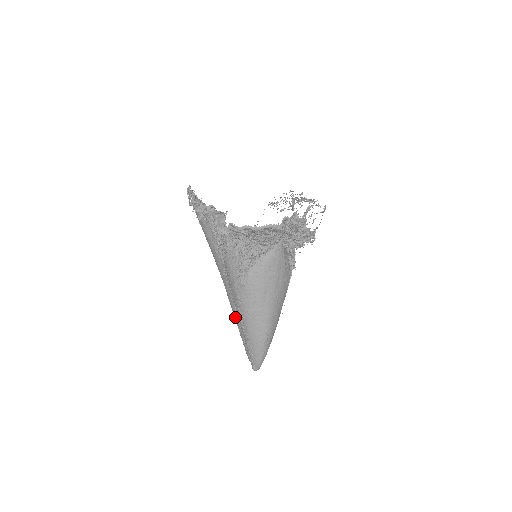
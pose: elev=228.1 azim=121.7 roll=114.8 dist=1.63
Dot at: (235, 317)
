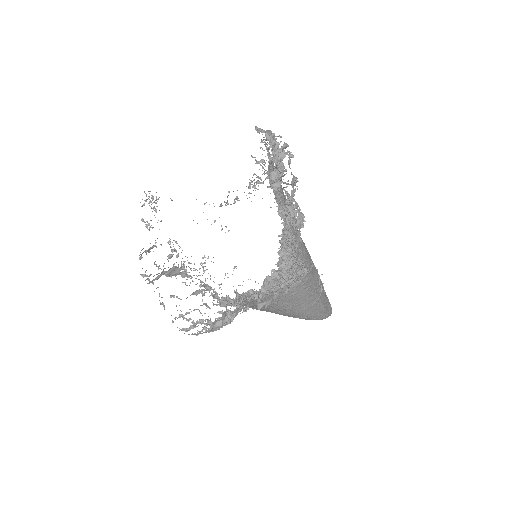
Dot at: occluded
